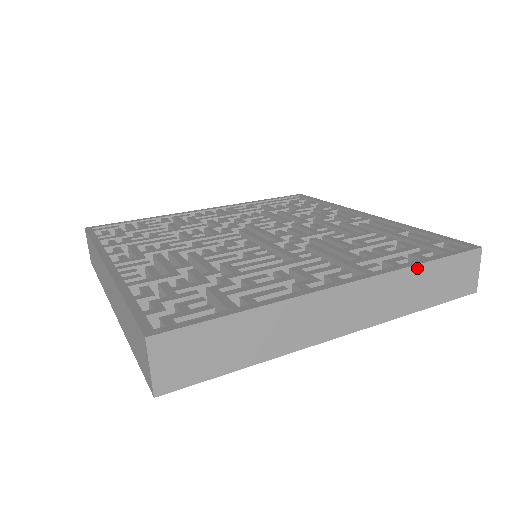
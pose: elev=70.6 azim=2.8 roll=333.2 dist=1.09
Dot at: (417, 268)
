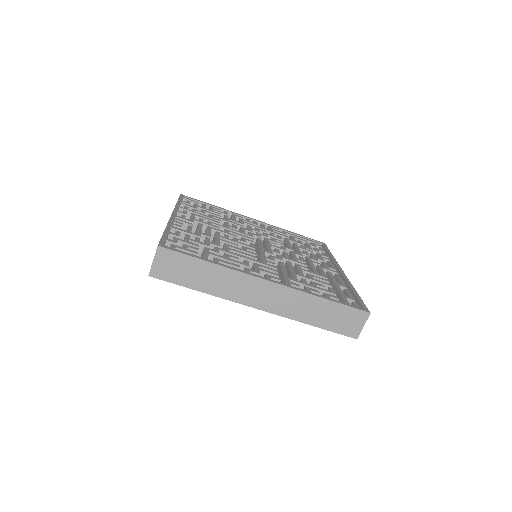
Dot at: (318, 299)
